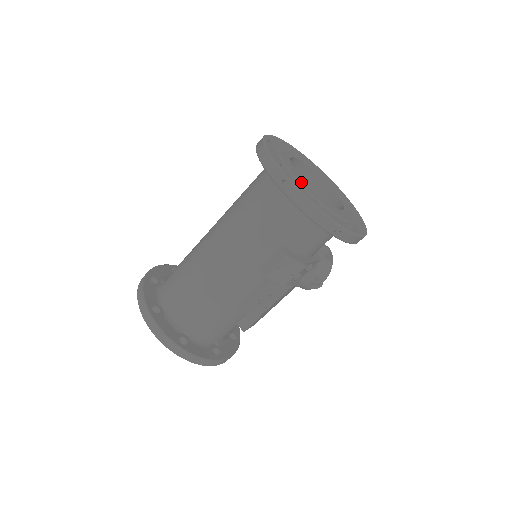
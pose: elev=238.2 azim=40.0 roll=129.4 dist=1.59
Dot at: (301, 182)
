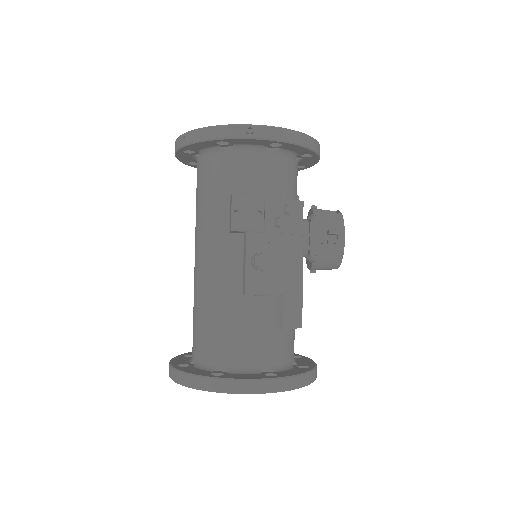
Dot at: occluded
